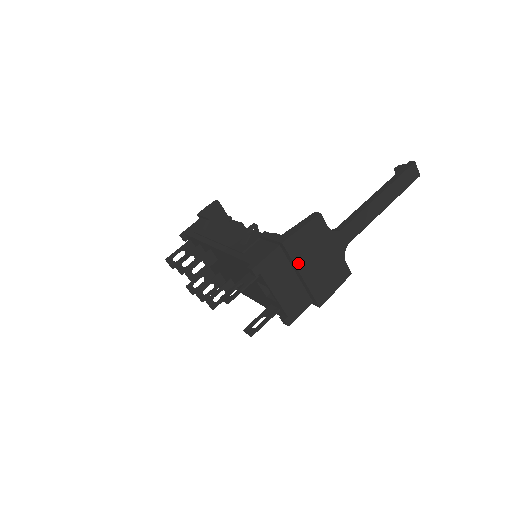
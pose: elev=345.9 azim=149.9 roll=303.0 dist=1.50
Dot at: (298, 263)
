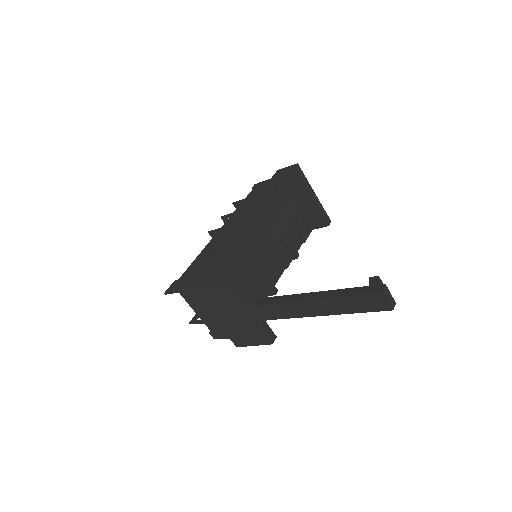
Dot at: (206, 306)
